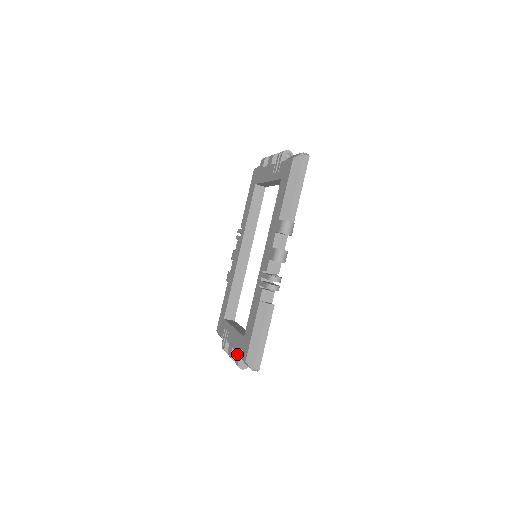
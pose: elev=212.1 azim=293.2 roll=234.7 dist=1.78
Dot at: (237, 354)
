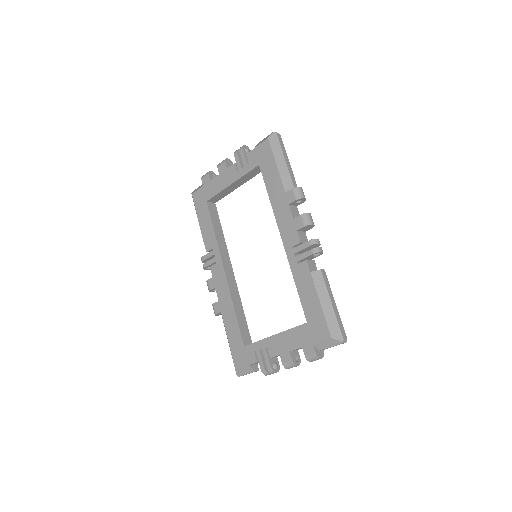
Dot at: (307, 347)
